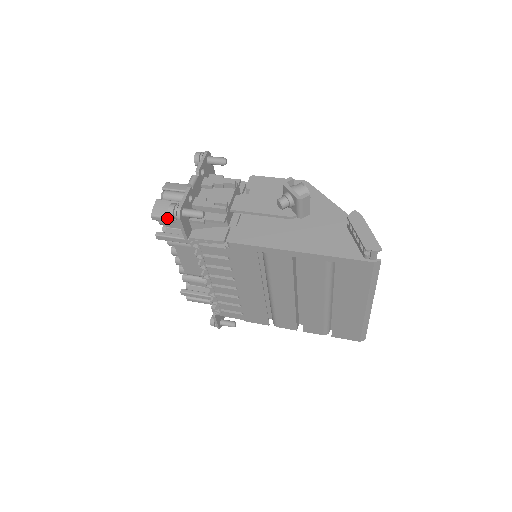
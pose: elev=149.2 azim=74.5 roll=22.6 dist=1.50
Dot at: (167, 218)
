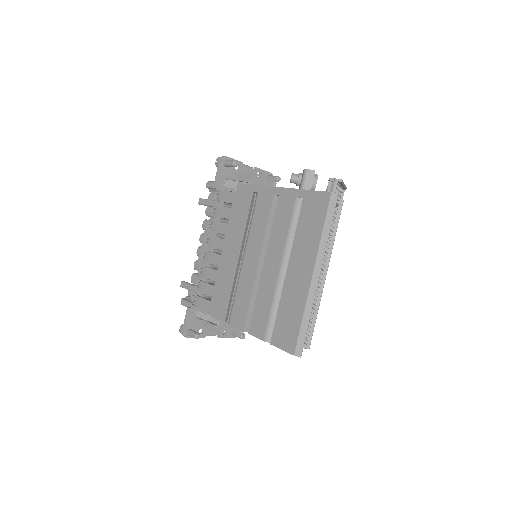
Dot at: occluded
